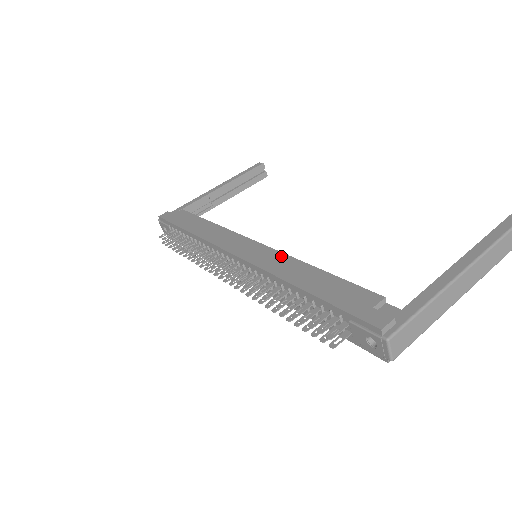
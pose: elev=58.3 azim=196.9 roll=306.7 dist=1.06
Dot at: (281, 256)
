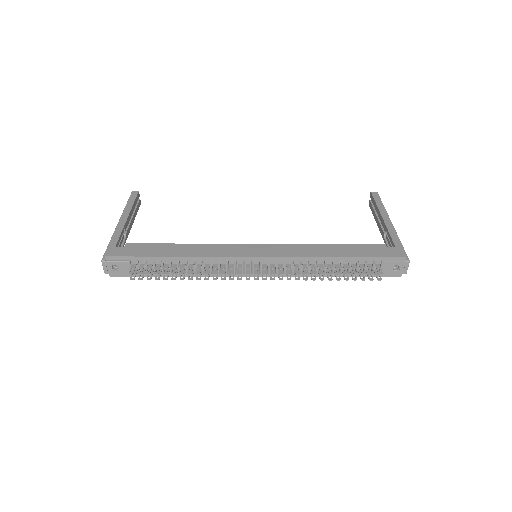
Dot at: (295, 246)
